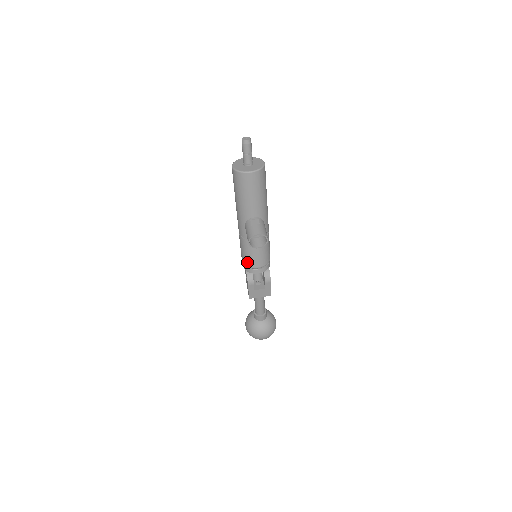
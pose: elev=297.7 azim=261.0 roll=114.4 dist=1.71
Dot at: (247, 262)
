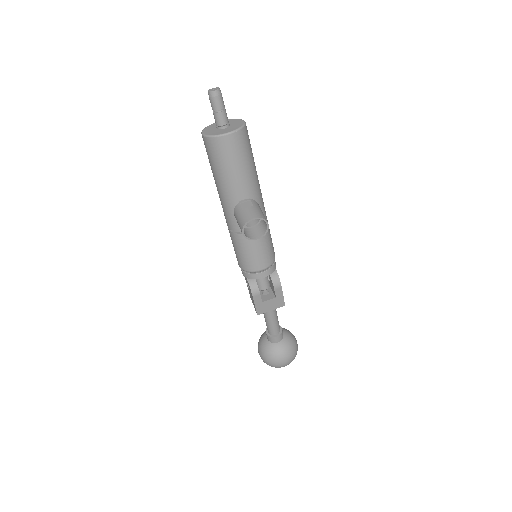
Dot at: (246, 265)
